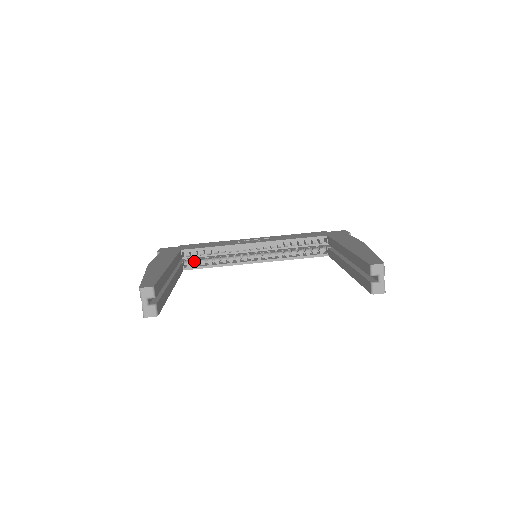
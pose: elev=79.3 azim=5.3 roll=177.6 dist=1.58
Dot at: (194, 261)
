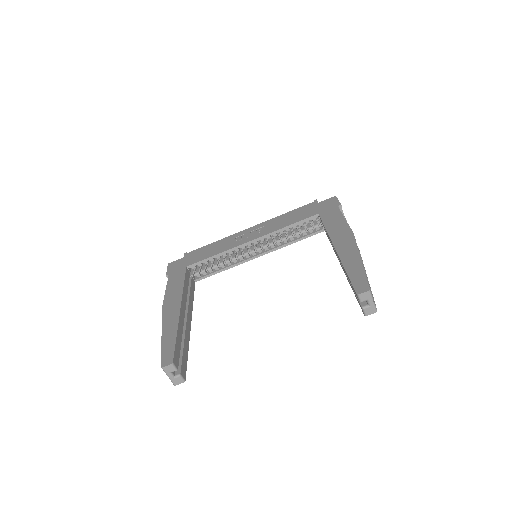
Dot at: (202, 271)
